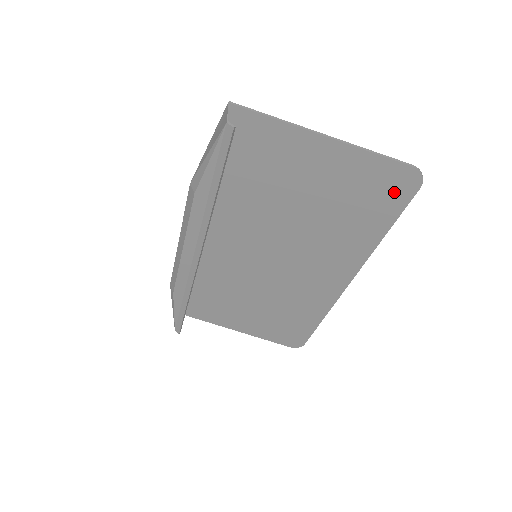
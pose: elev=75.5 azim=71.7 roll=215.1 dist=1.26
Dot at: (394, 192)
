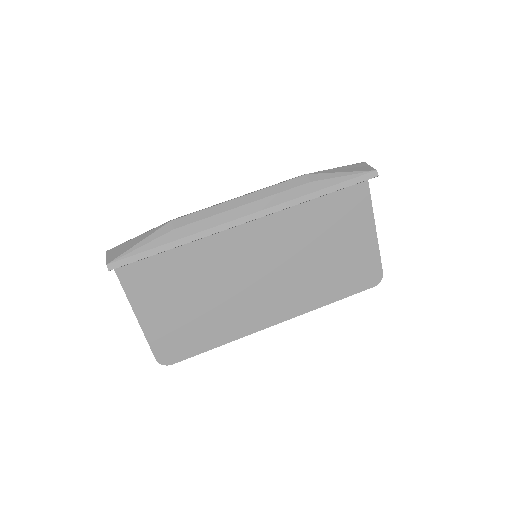
Dot at: (363, 279)
